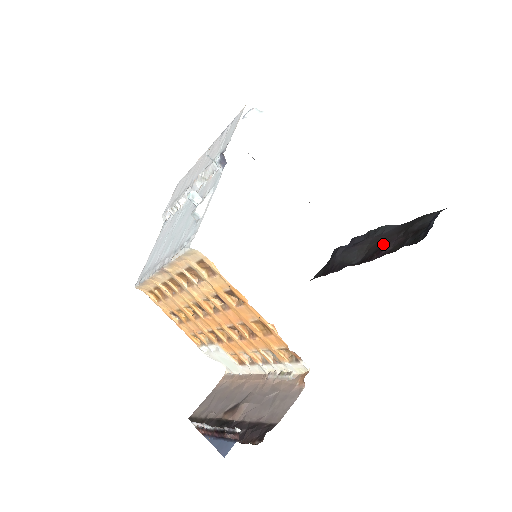
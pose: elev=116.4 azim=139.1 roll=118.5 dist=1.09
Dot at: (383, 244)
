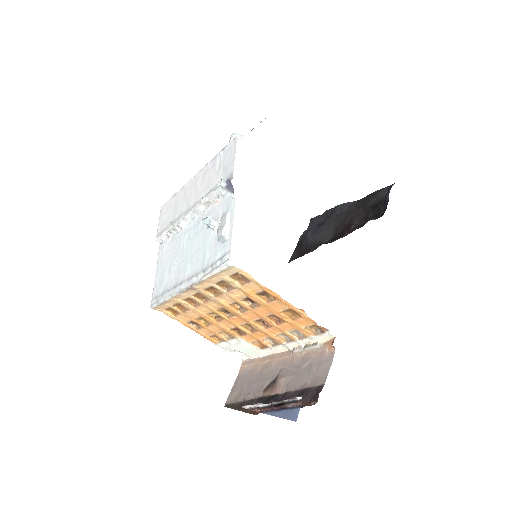
Dot at: (349, 221)
